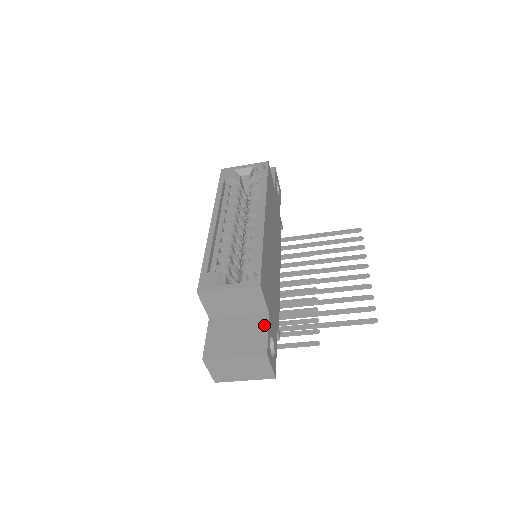
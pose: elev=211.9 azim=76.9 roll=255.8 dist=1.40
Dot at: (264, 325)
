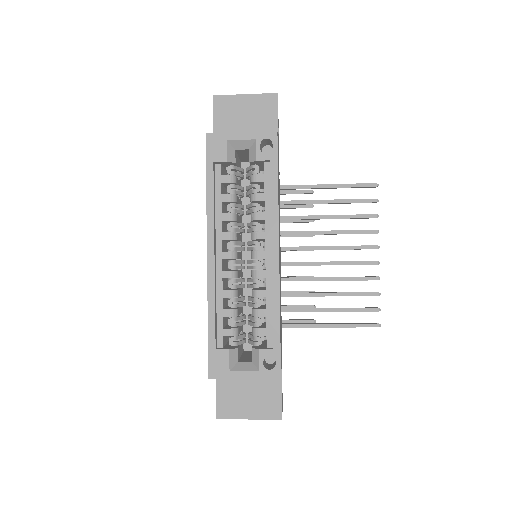
Dot at: (277, 384)
